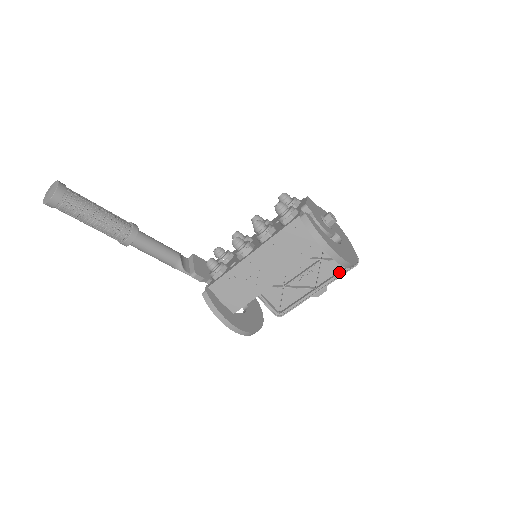
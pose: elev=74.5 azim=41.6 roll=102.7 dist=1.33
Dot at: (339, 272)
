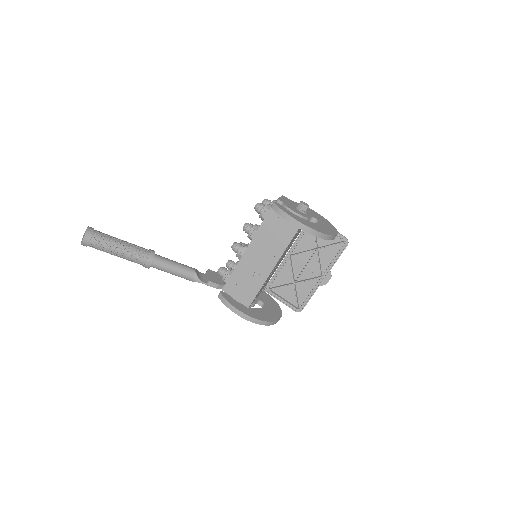
Dot at: (335, 256)
